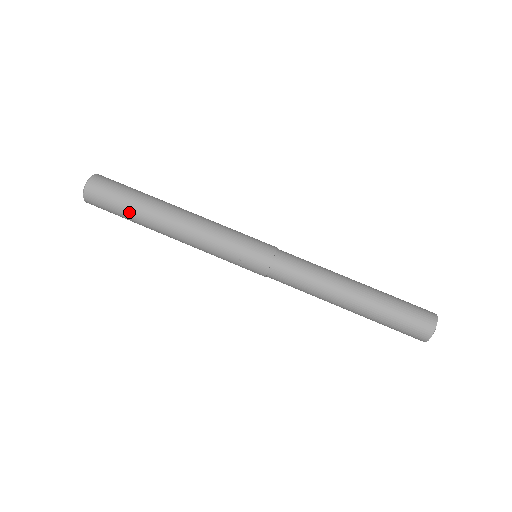
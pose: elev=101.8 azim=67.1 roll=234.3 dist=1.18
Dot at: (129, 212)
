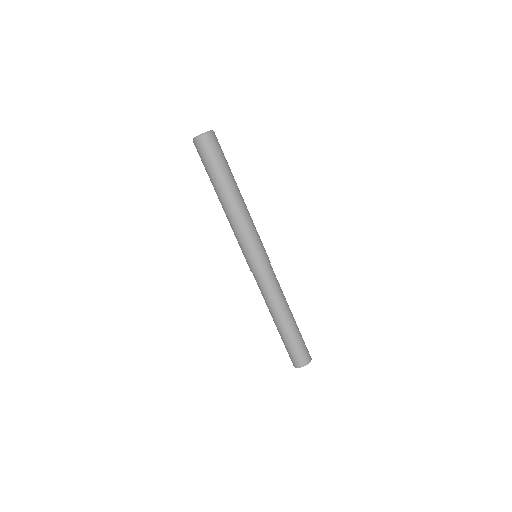
Dot at: (208, 175)
